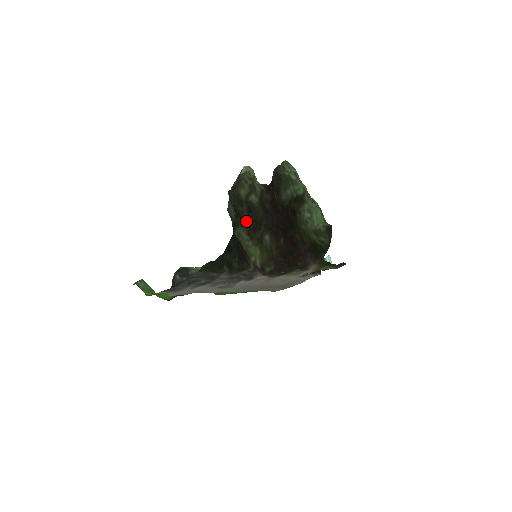
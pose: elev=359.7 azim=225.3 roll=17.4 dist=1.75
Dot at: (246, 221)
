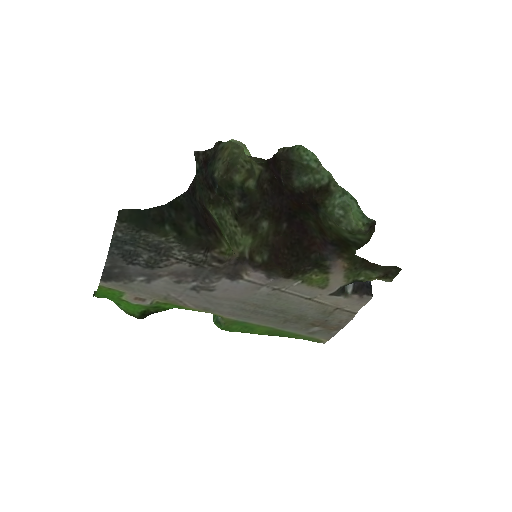
Dot at: (235, 205)
